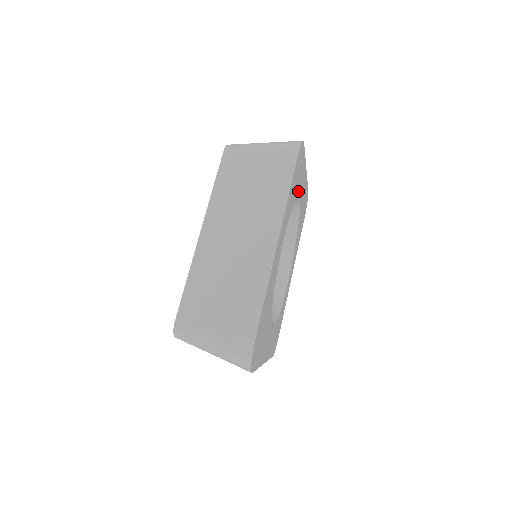
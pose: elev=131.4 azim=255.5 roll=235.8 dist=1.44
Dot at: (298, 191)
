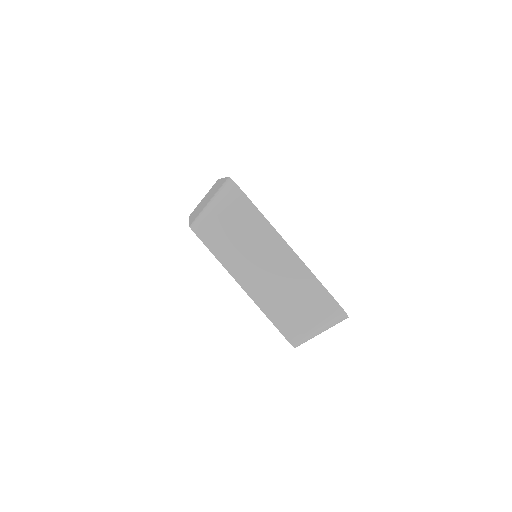
Dot at: occluded
